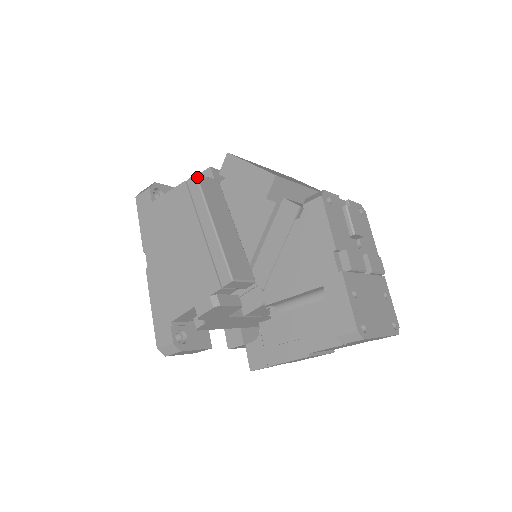
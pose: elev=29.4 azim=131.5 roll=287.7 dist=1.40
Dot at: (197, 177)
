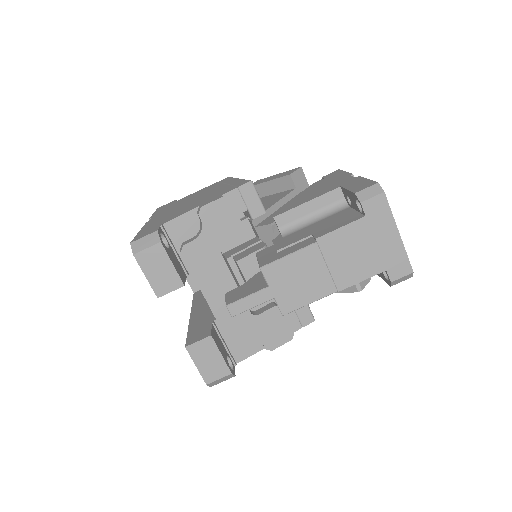
Dot at: occluded
